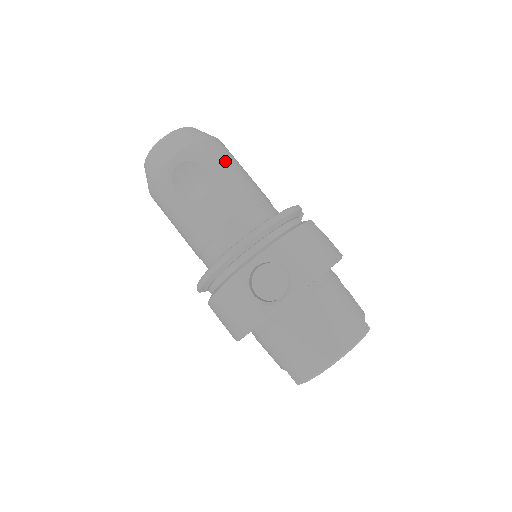
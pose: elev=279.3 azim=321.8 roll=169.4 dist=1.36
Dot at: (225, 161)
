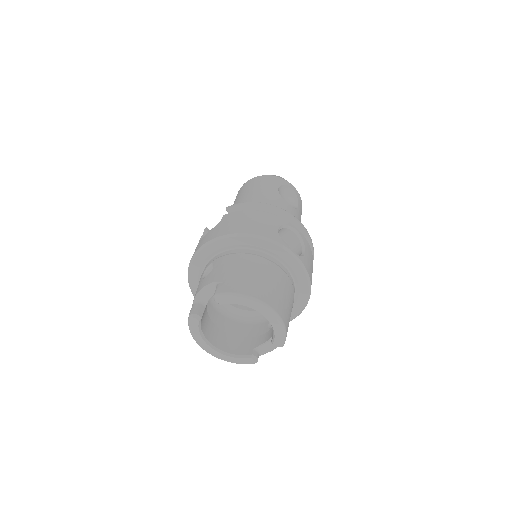
Dot at: occluded
